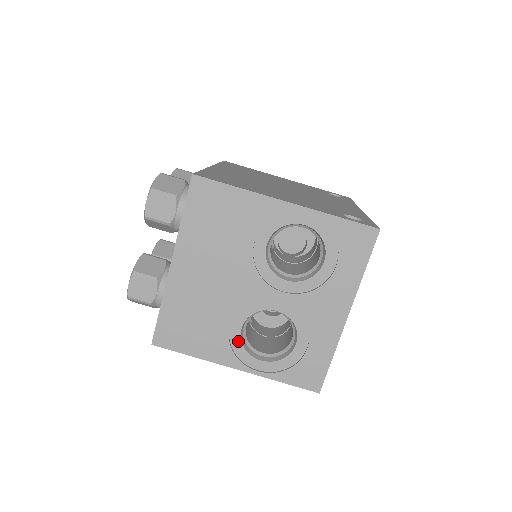
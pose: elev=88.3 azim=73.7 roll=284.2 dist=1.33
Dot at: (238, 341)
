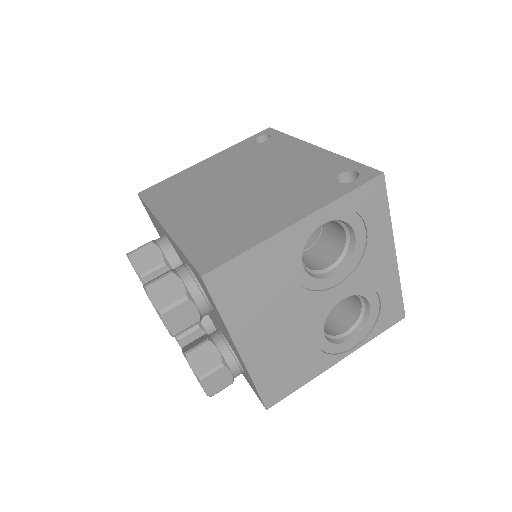
Dot at: (328, 345)
